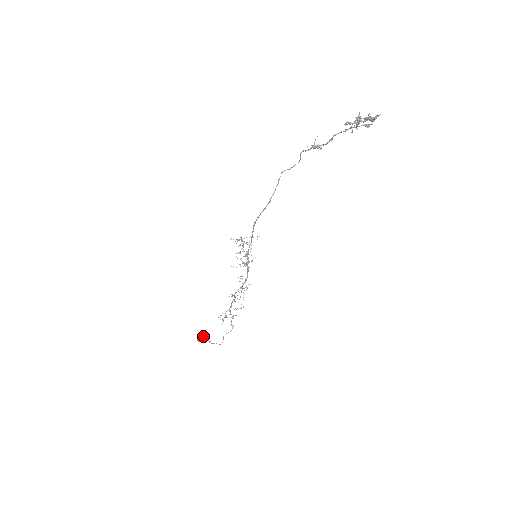
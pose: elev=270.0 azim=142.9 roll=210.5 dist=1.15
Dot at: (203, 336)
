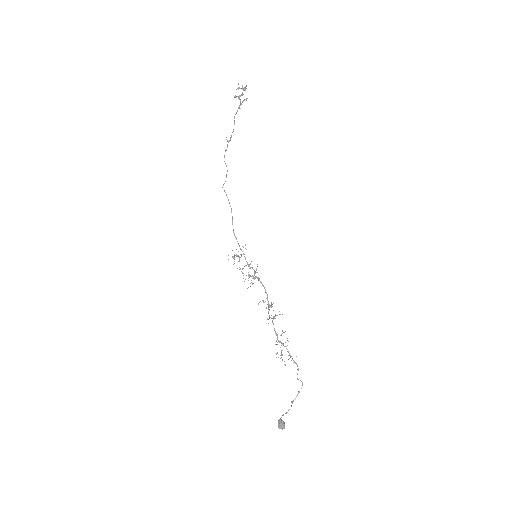
Dot at: (282, 415)
